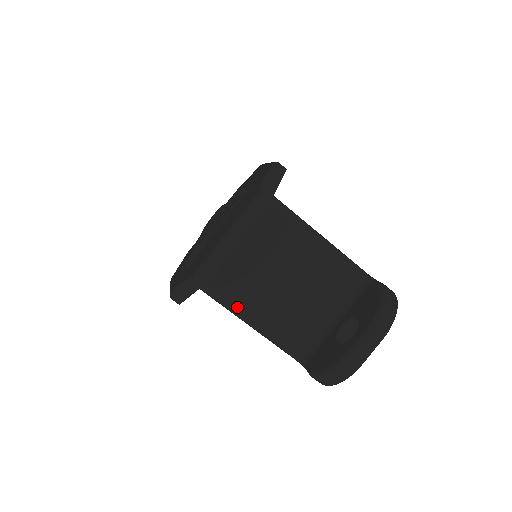
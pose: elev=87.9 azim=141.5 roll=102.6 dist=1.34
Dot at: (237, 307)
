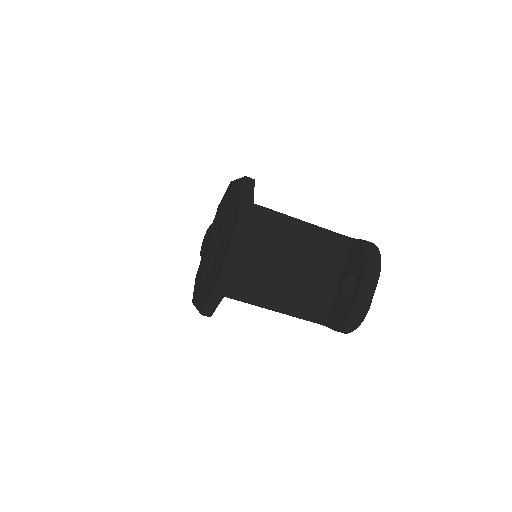
Dot at: (259, 300)
